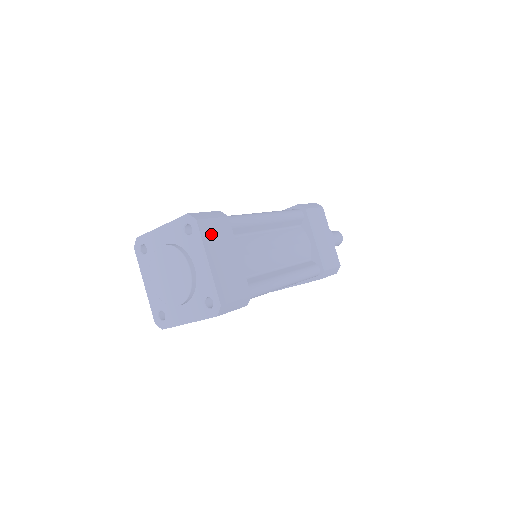
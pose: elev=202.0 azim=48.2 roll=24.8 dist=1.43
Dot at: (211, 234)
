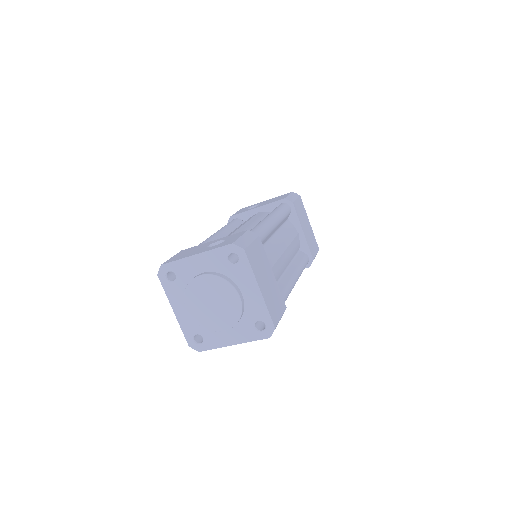
Dot at: (255, 260)
